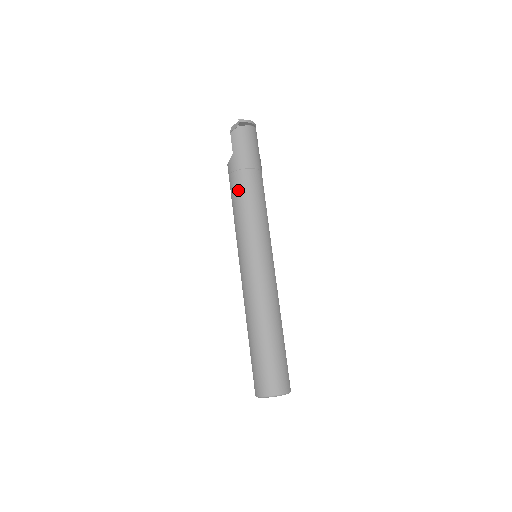
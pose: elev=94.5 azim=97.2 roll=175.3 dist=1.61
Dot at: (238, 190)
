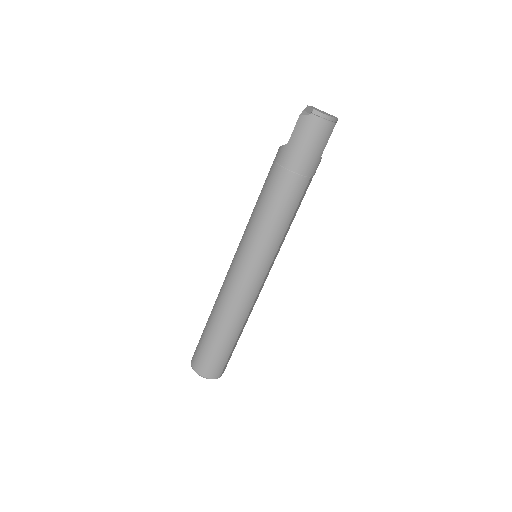
Dot at: (270, 188)
